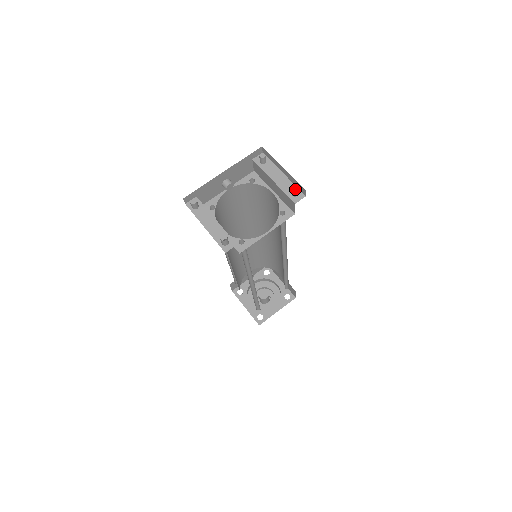
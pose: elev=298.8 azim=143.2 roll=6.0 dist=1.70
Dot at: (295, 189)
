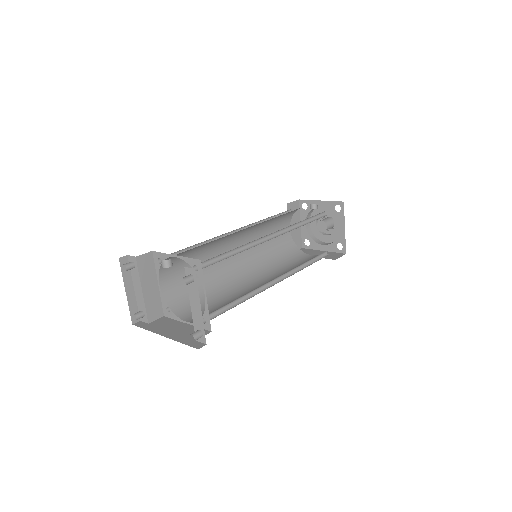
Dot at: (202, 330)
